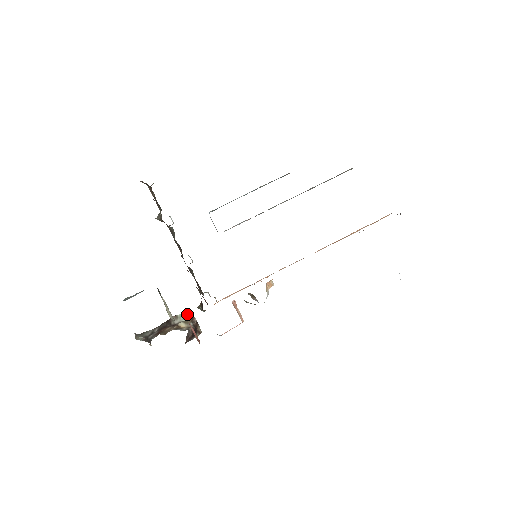
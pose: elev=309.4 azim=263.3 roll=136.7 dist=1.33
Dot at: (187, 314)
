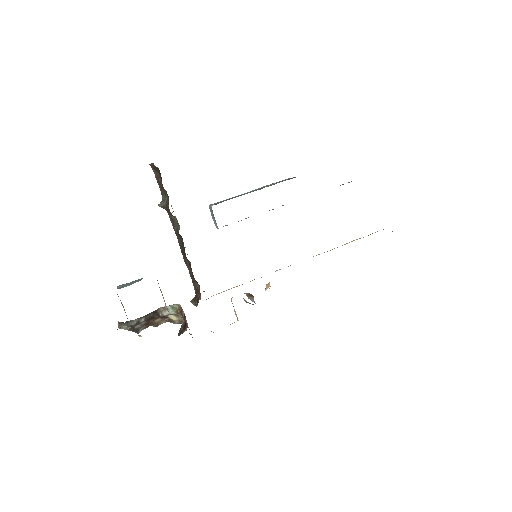
Dot at: (176, 306)
